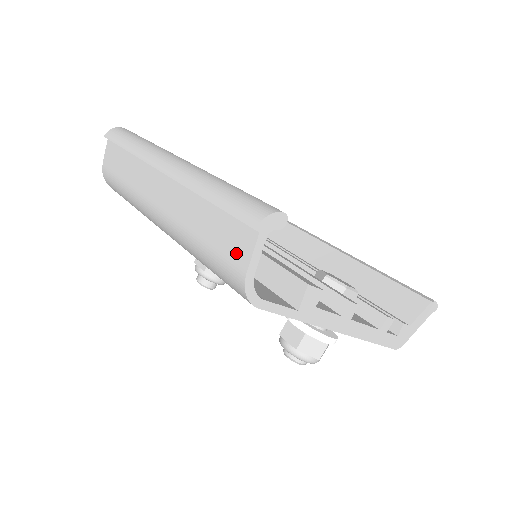
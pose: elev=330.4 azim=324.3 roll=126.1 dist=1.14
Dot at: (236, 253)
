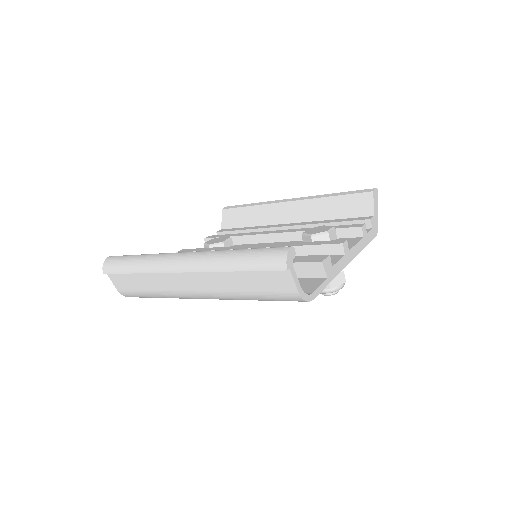
Dot at: (282, 286)
